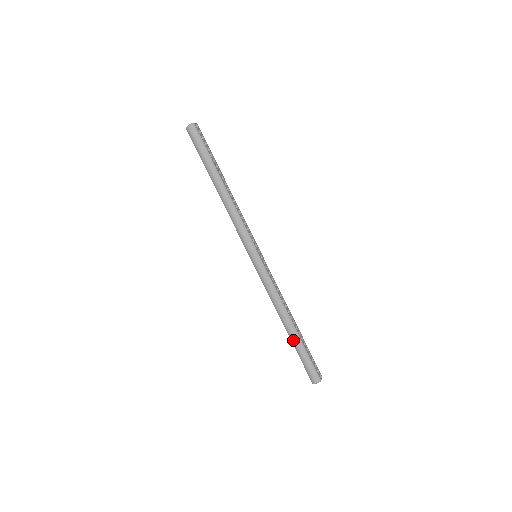
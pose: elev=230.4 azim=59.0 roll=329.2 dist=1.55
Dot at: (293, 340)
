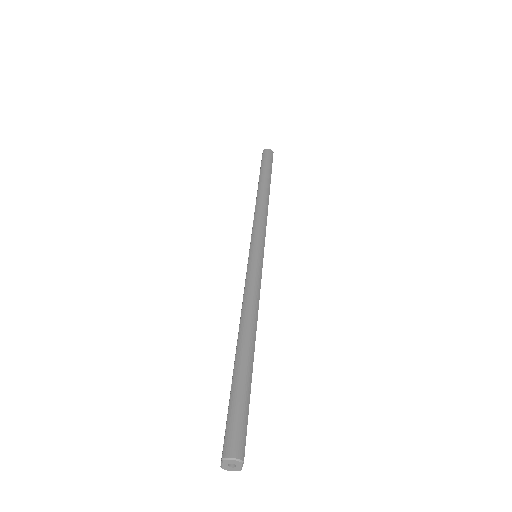
Dot at: (240, 362)
